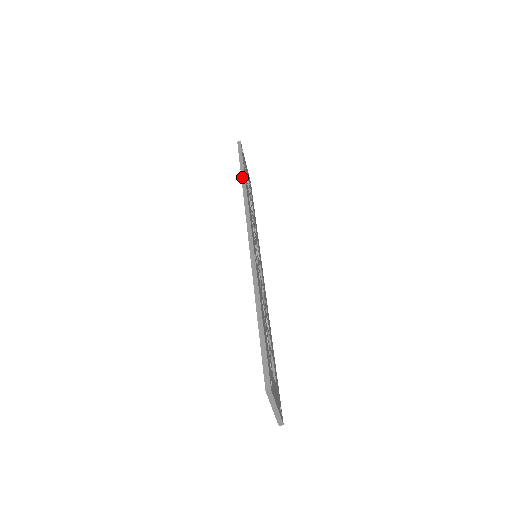
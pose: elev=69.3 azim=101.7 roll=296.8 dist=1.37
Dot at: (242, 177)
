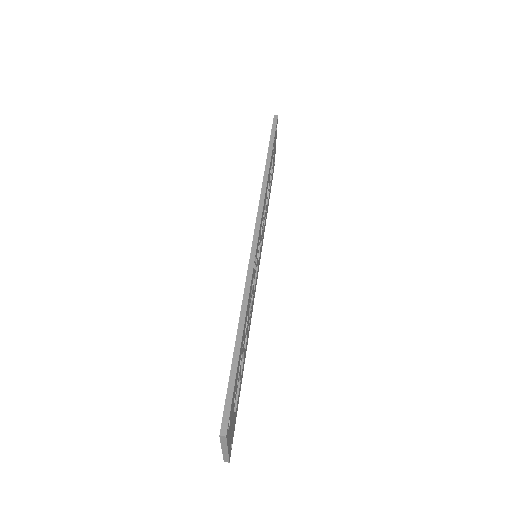
Dot at: (267, 159)
